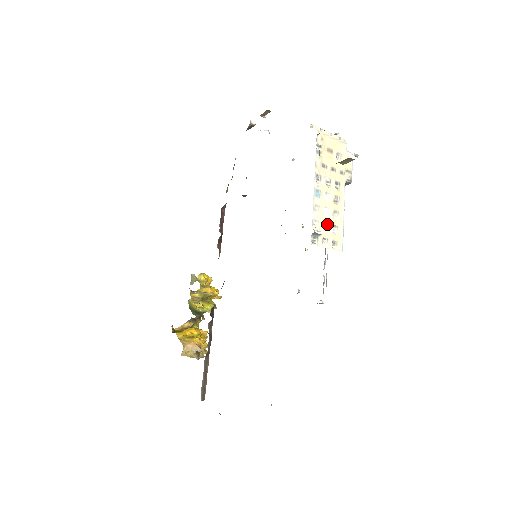
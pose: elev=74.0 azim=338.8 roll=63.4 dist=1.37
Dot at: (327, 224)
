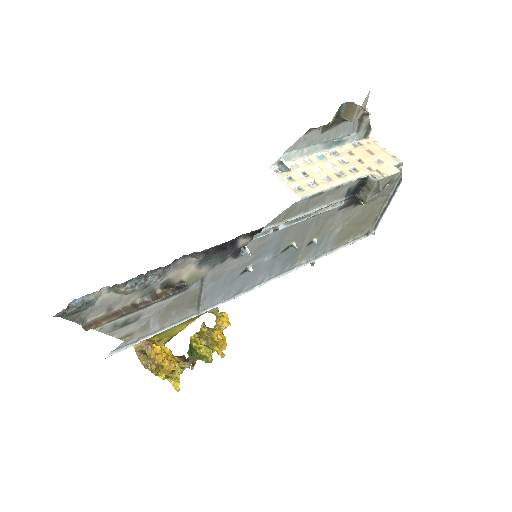
Dot at: (307, 175)
